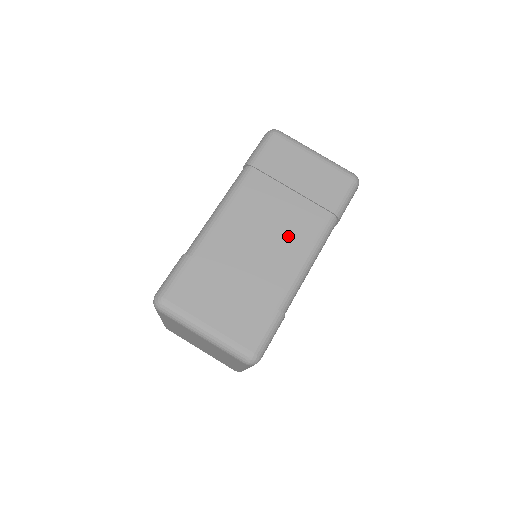
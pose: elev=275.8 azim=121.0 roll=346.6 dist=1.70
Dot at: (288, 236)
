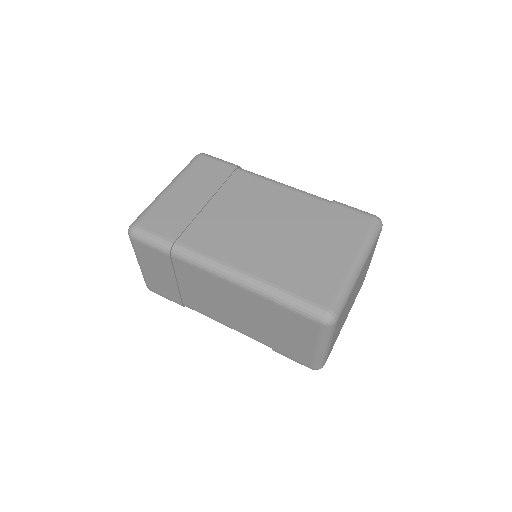
Dot at: (234, 318)
